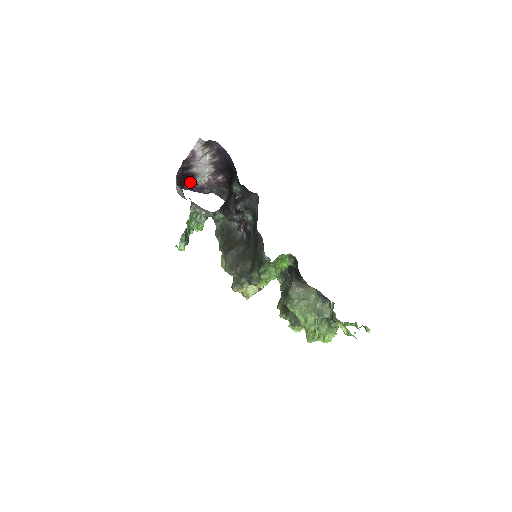
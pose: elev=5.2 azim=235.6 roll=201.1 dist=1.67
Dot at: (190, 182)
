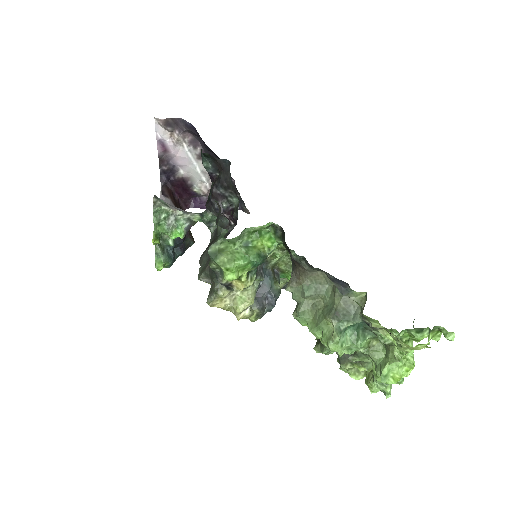
Dot at: (189, 194)
